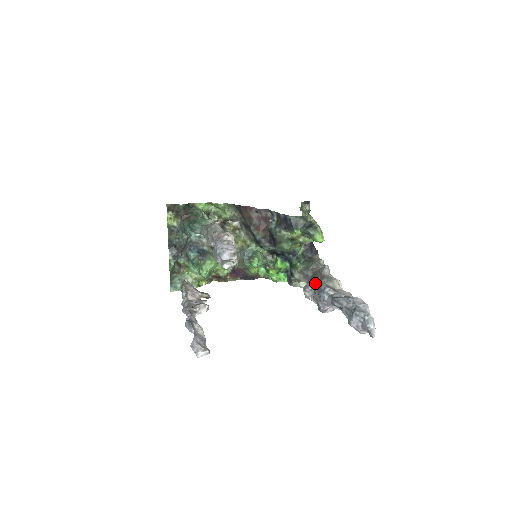
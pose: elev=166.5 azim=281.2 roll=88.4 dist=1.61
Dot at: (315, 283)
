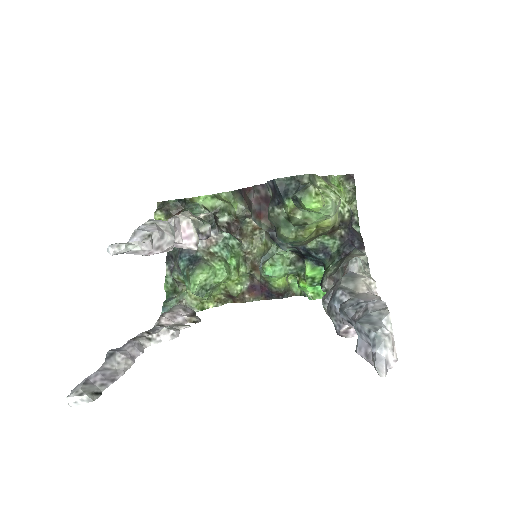
Dot at: occluded
